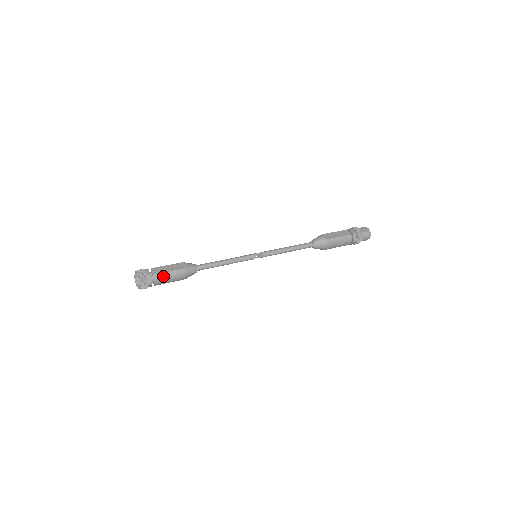
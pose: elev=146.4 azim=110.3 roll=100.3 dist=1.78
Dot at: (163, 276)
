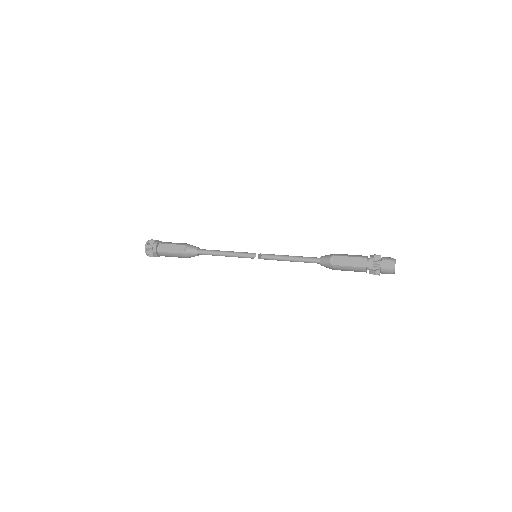
Dot at: (166, 254)
